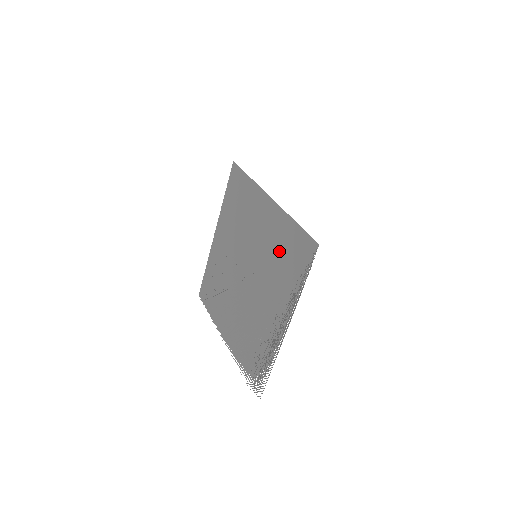
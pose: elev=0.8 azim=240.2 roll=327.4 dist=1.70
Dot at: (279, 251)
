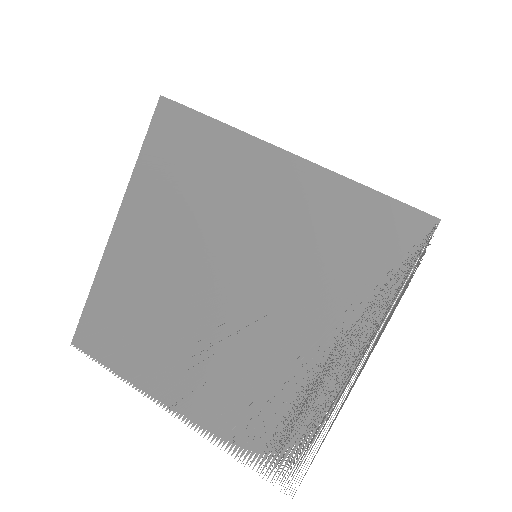
Dot at: (327, 241)
